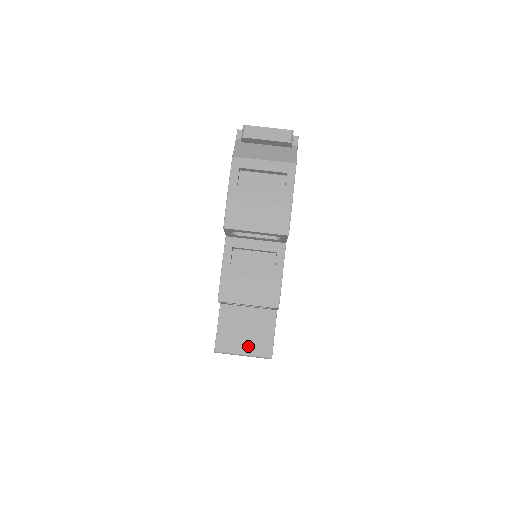
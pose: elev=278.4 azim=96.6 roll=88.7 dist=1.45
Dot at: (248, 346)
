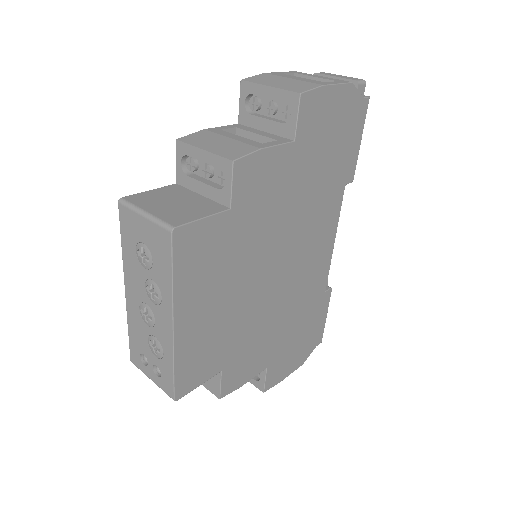
Dot at: (160, 210)
